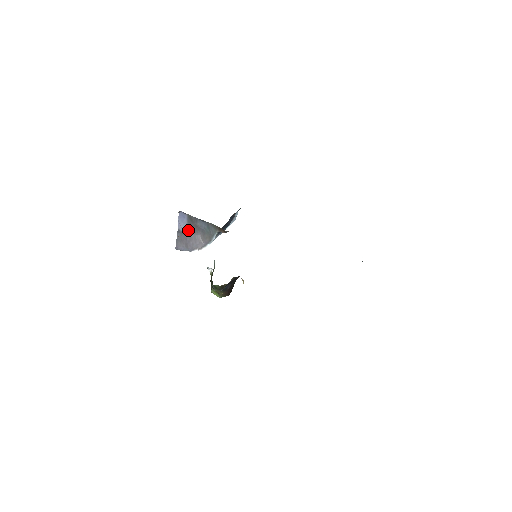
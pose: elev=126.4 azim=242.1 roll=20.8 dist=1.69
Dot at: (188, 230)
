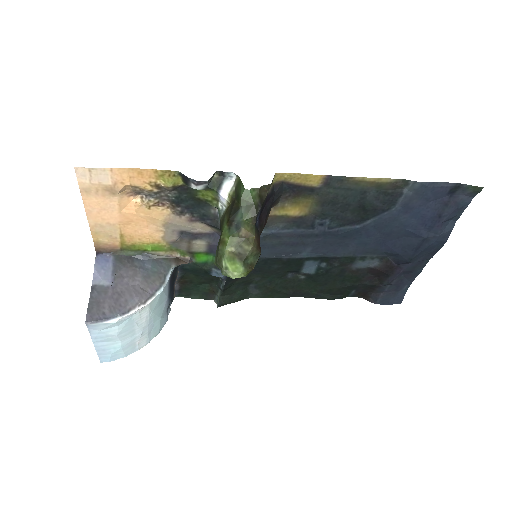
Dot at: (114, 281)
